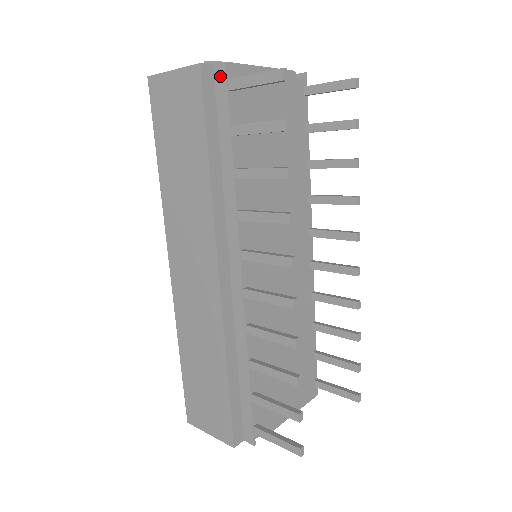
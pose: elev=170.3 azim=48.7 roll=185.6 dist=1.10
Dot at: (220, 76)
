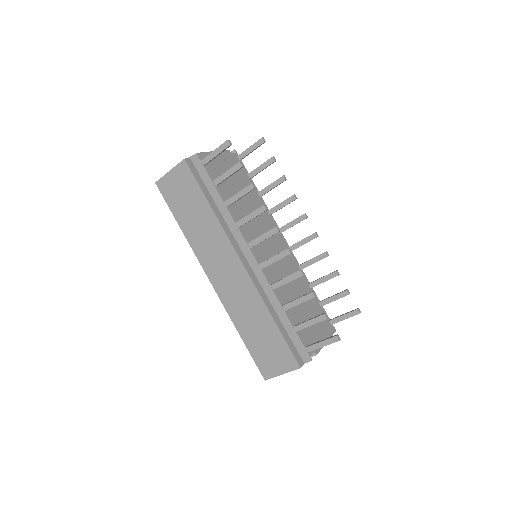
Dot at: (196, 161)
